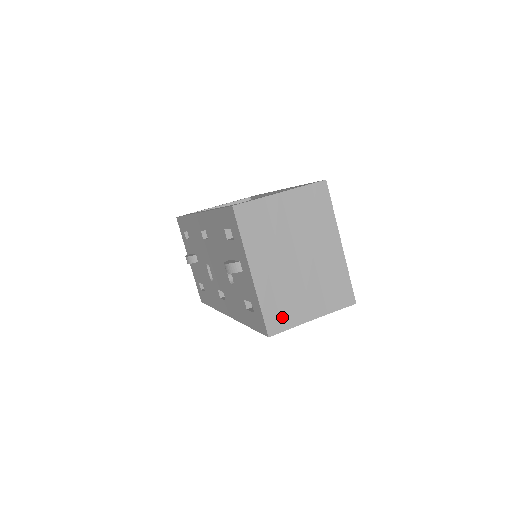
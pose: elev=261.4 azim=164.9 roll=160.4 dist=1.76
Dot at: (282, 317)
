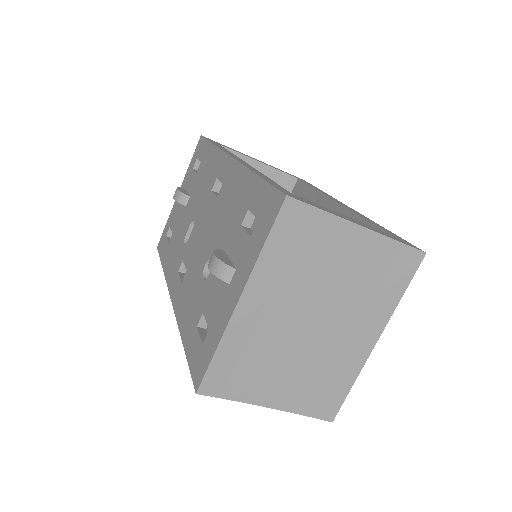
Dot at: (233, 380)
